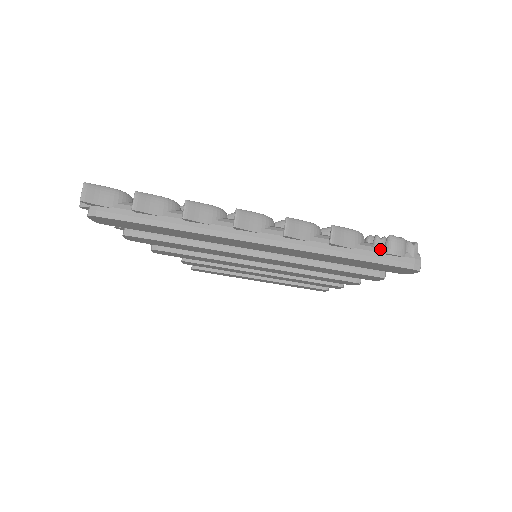
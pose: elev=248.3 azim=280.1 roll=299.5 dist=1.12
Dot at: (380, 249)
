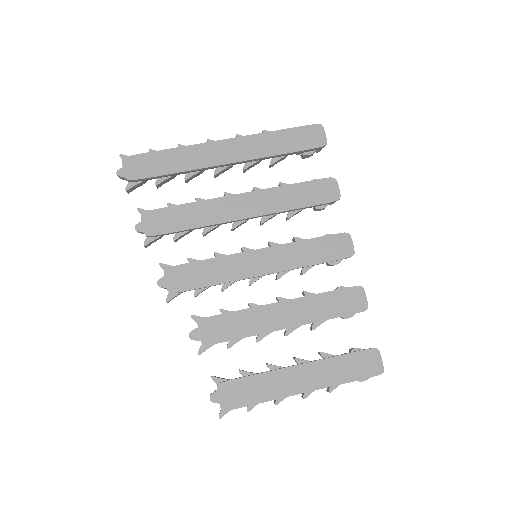
Dot at: occluded
